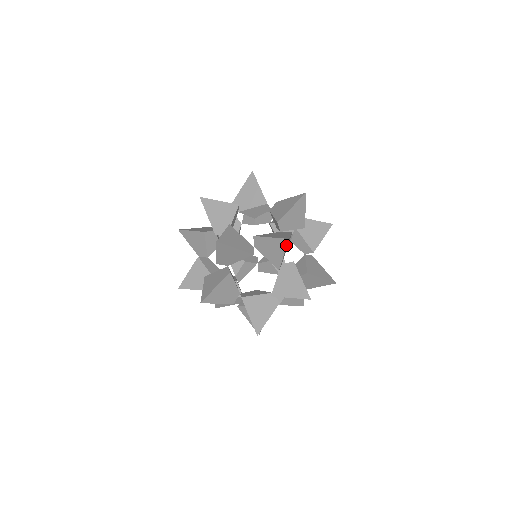
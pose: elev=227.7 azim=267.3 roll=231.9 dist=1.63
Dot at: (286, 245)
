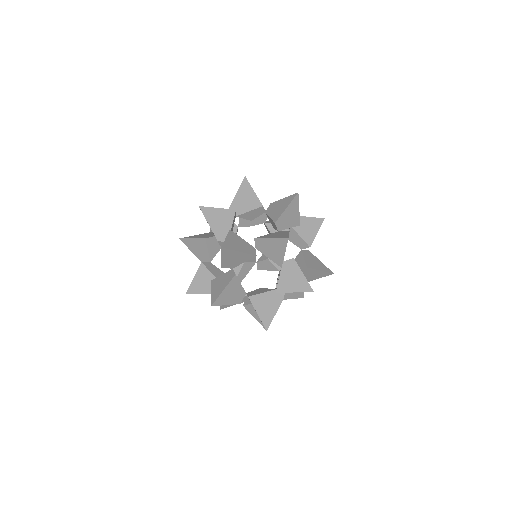
Dot at: (286, 244)
